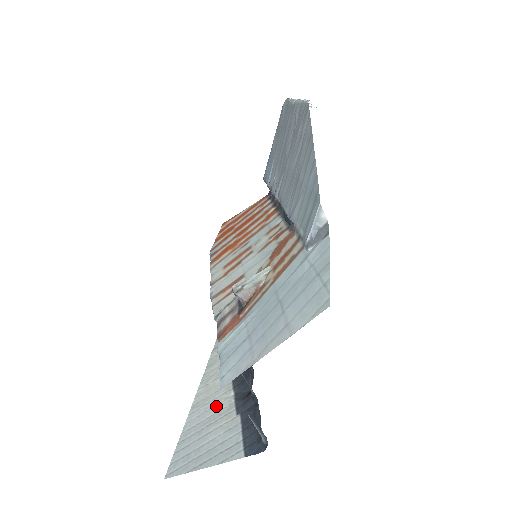
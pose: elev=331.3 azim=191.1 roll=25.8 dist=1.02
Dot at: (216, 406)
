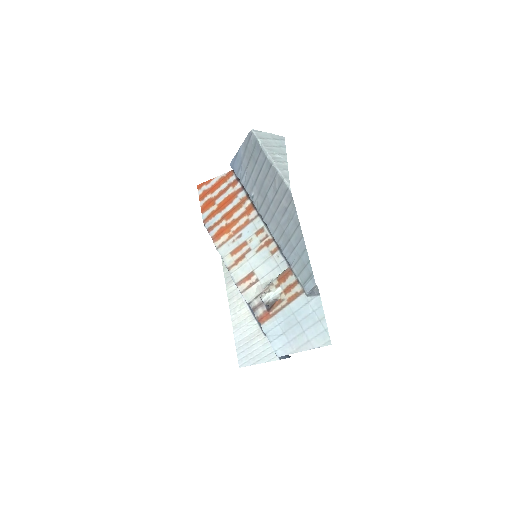
Dot at: (250, 329)
